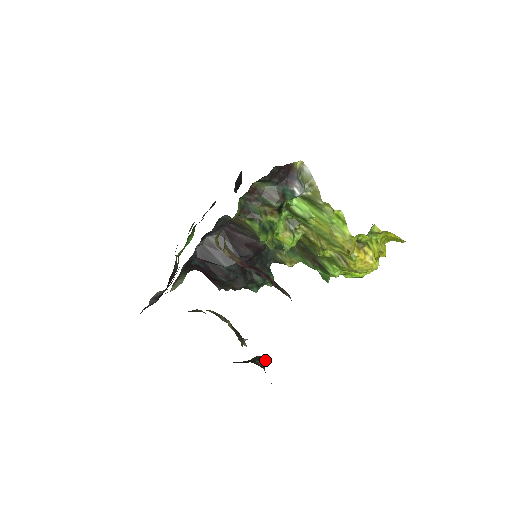
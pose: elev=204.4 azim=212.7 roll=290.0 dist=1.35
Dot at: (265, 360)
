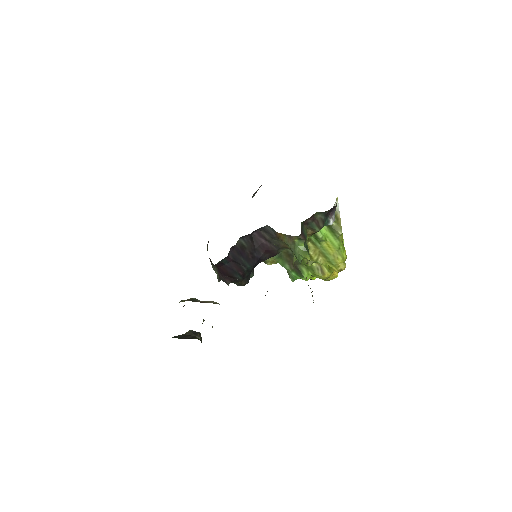
Dot at: (200, 335)
